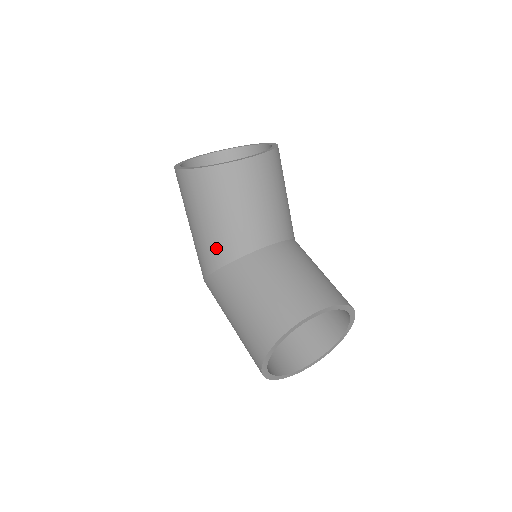
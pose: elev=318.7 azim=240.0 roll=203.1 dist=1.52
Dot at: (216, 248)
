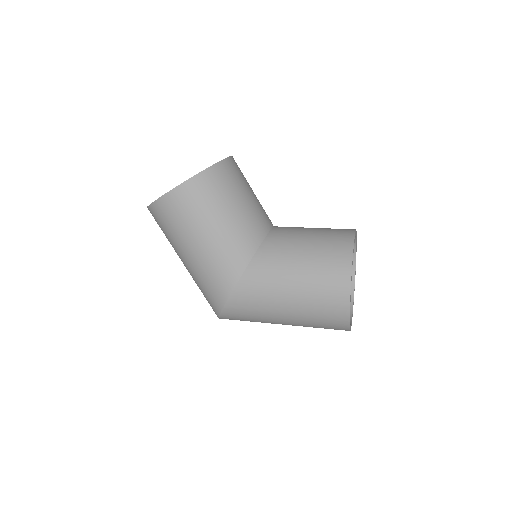
Dot at: (238, 244)
